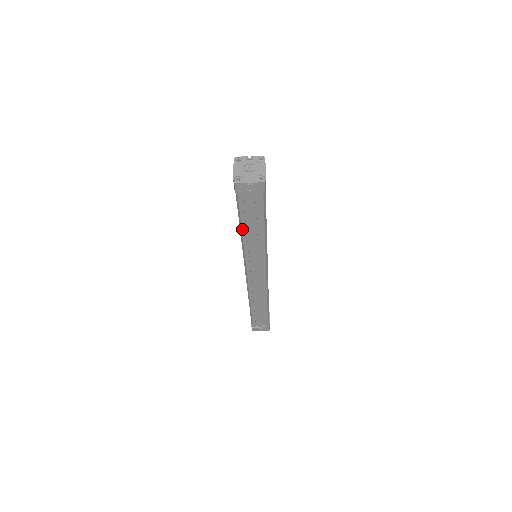
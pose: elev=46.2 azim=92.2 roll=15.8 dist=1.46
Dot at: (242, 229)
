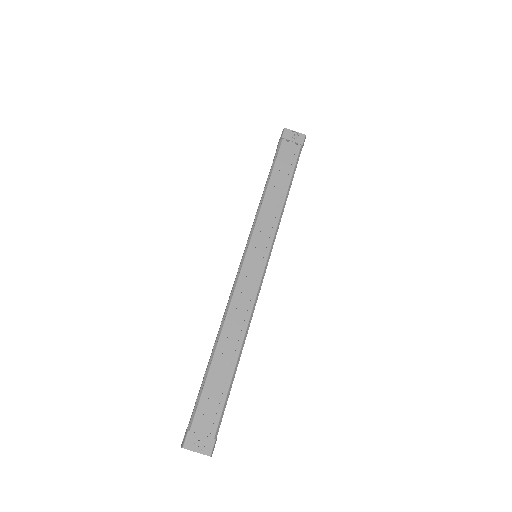
Dot at: (270, 180)
